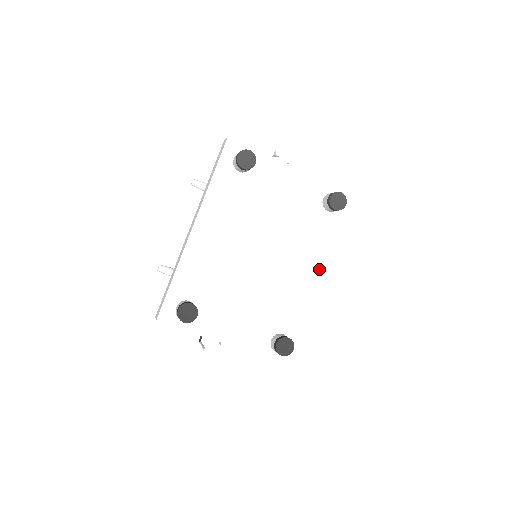
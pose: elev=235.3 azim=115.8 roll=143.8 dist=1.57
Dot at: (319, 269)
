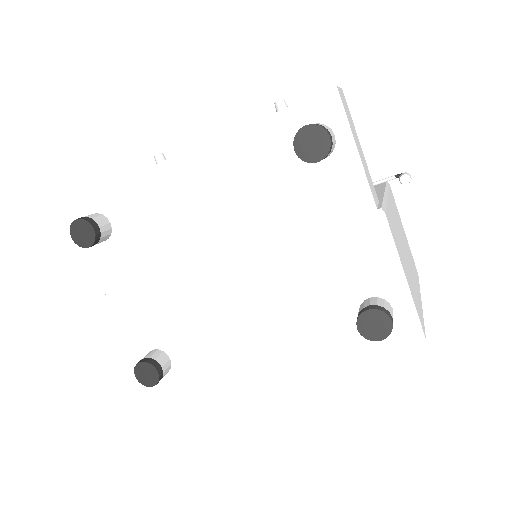
Dot at: (275, 355)
